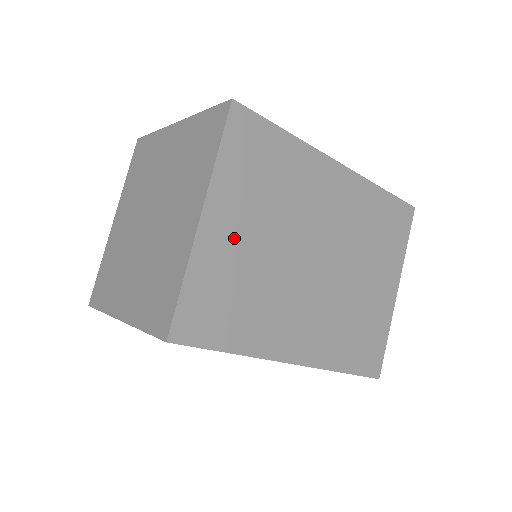
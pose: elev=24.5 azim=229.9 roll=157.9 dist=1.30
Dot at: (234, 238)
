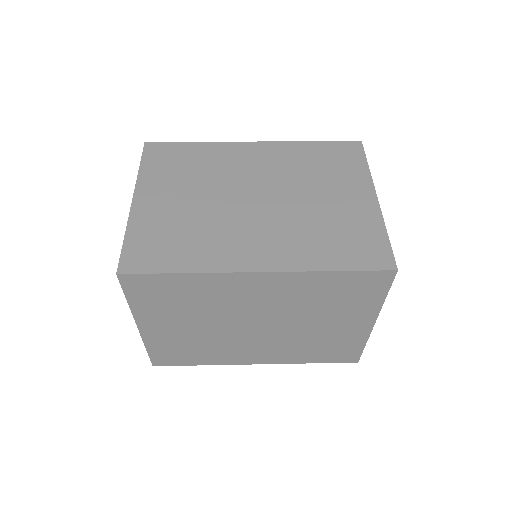
Dot at: (170, 330)
